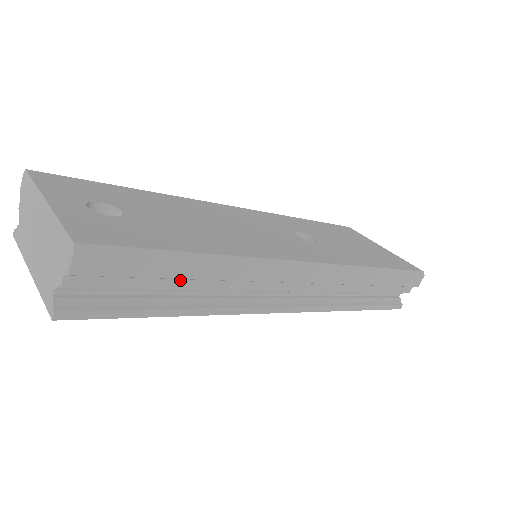
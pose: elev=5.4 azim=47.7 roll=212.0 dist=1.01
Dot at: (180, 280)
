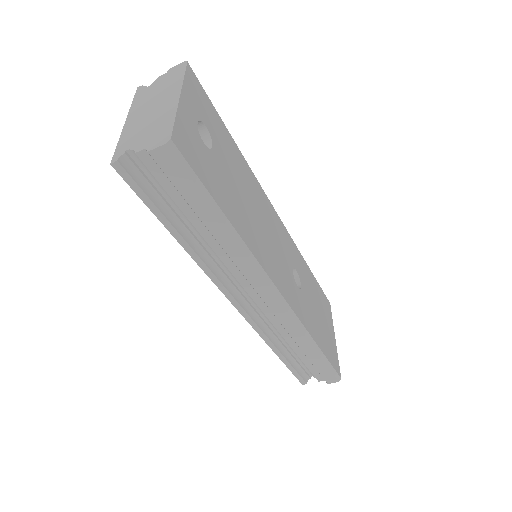
Dot at: (200, 221)
